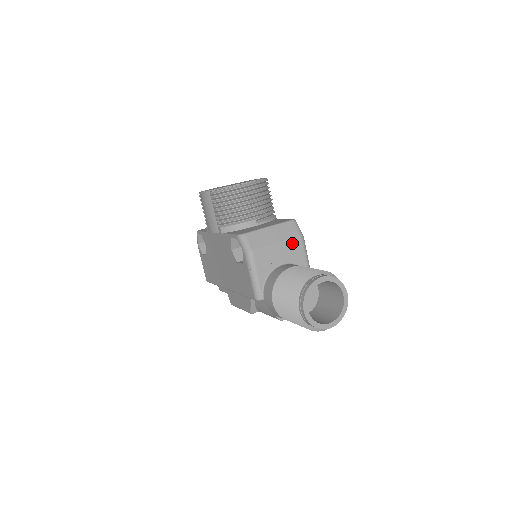
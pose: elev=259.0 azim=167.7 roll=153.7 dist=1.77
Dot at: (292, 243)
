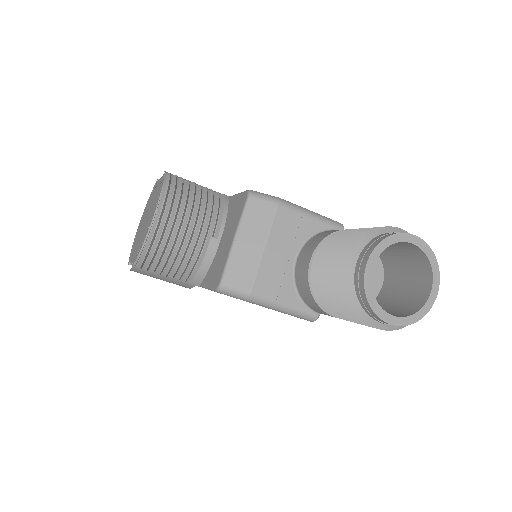
Dot at: (278, 225)
